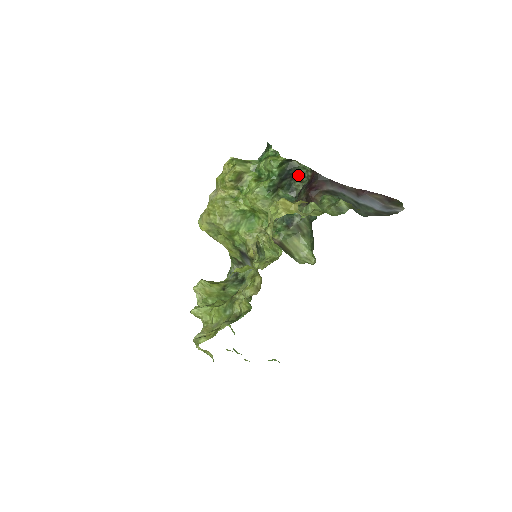
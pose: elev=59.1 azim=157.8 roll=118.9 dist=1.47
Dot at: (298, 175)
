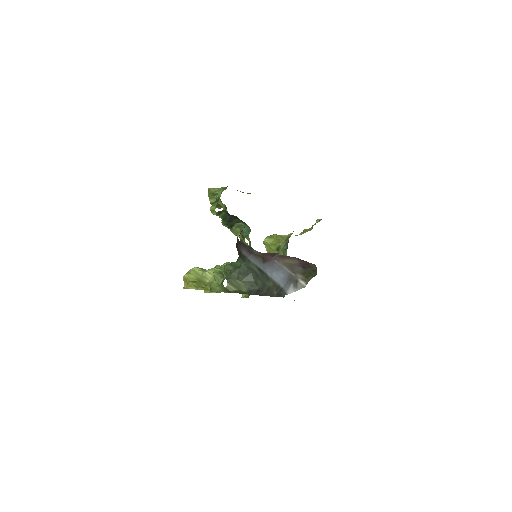
Dot at: (238, 219)
